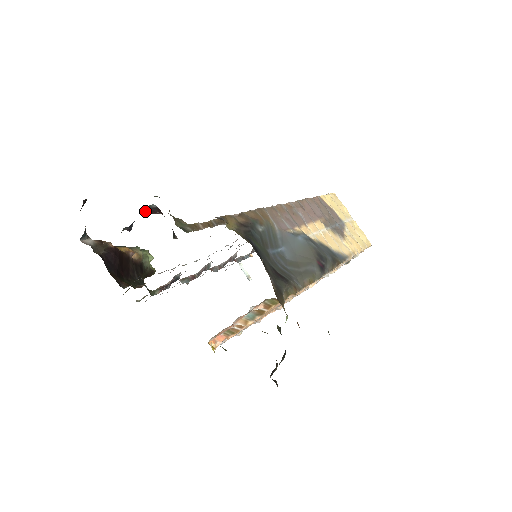
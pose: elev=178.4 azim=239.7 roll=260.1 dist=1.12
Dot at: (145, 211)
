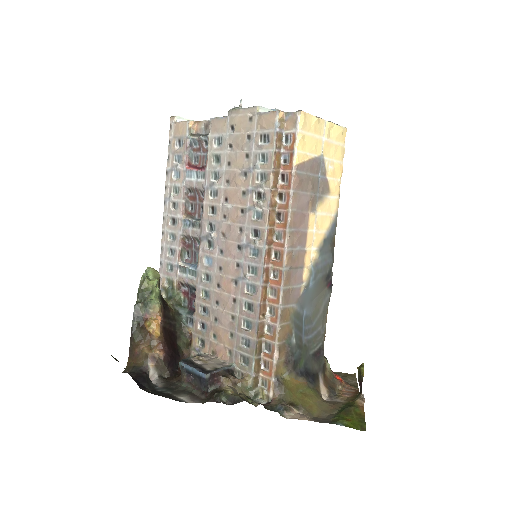
Dot at: (211, 389)
